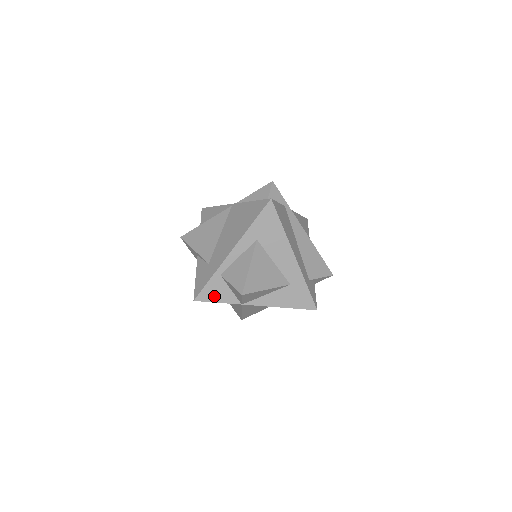
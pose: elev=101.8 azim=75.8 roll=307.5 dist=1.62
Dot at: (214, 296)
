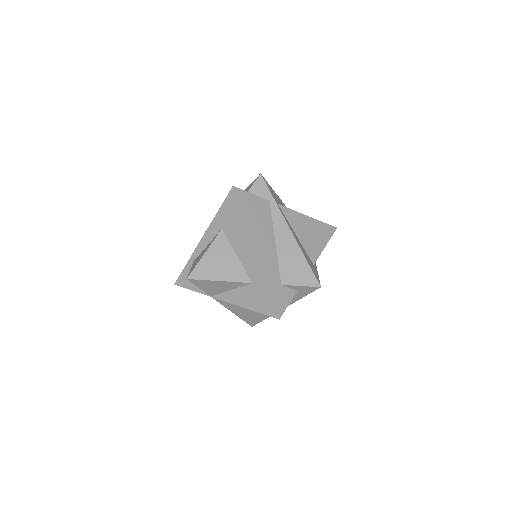
Dot at: (189, 283)
